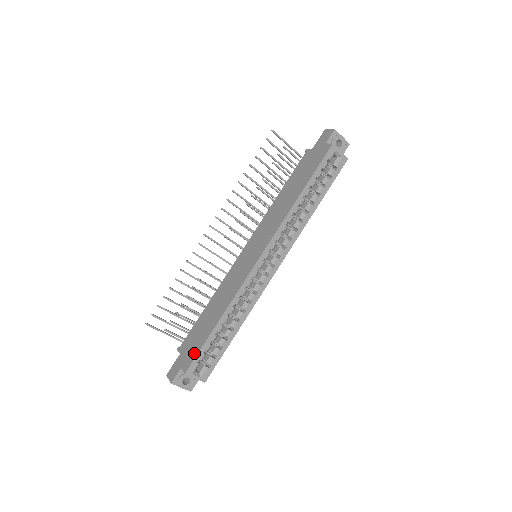
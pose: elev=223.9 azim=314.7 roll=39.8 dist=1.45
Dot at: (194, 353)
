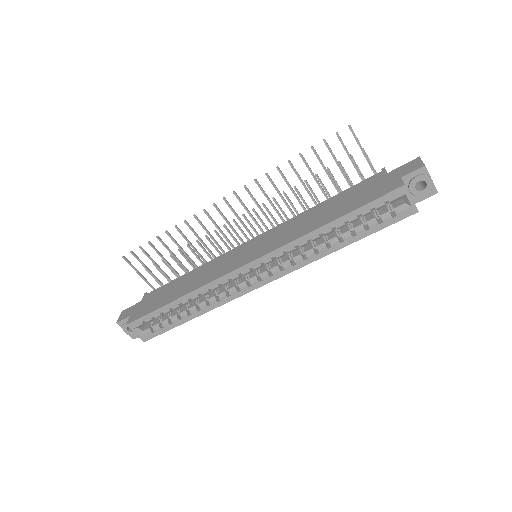
Dot at: (144, 312)
